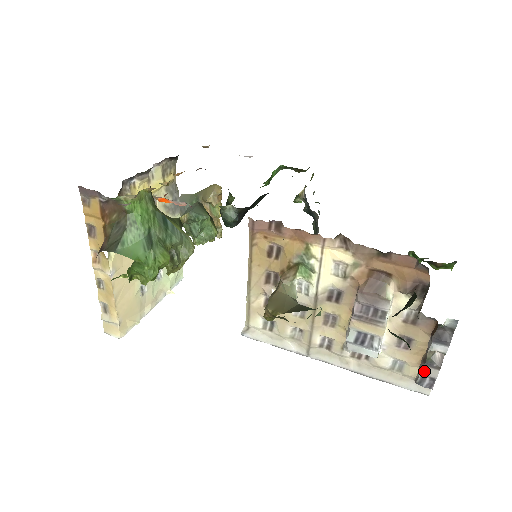
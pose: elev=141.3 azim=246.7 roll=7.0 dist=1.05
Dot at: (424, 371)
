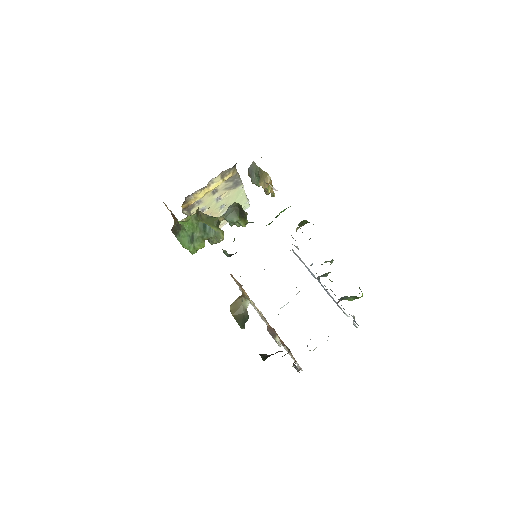
Dot at: occluded
